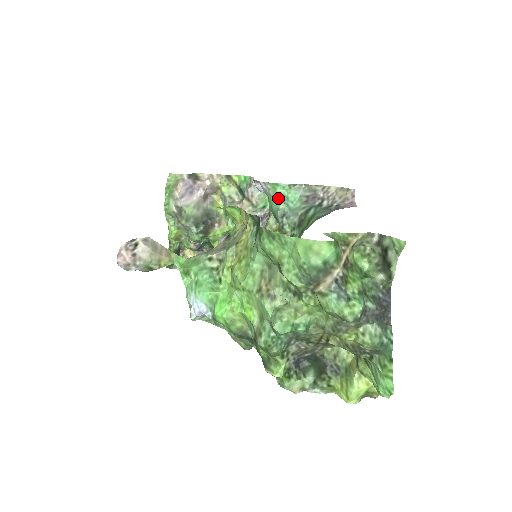
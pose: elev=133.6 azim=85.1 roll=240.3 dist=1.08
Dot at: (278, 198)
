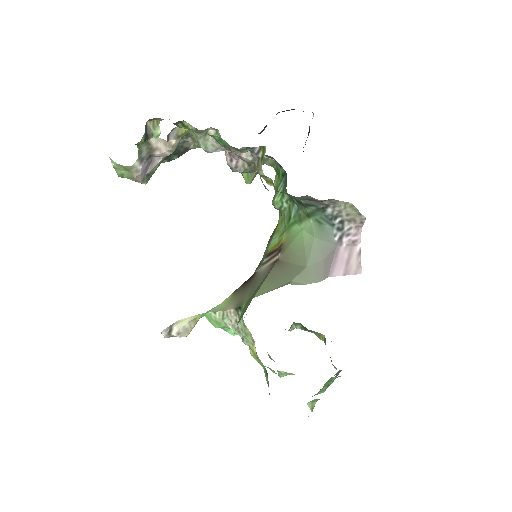
Dot at: occluded
